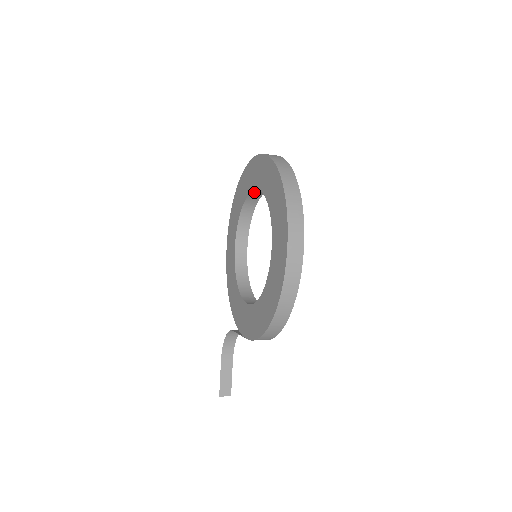
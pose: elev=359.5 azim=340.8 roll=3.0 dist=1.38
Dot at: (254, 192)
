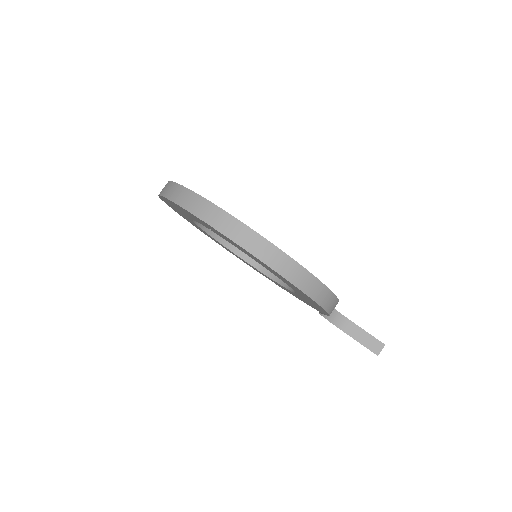
Dot at: occluded
